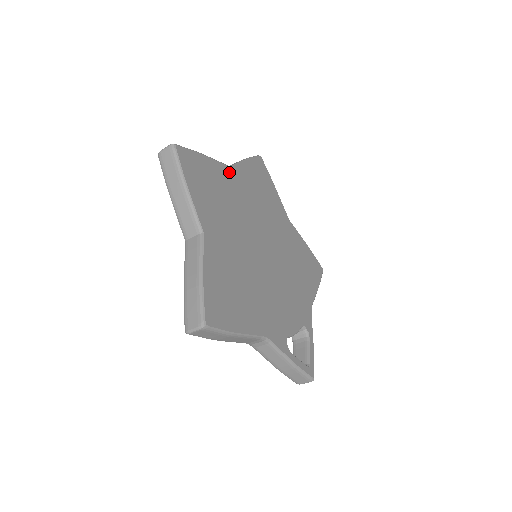
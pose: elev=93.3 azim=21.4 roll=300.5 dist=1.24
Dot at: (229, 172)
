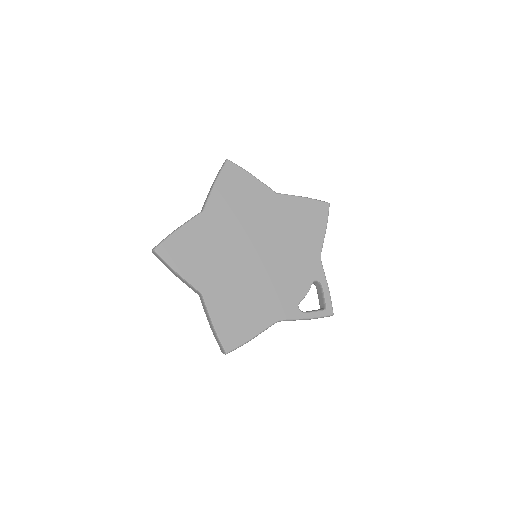
Dot at: (204, 218)
